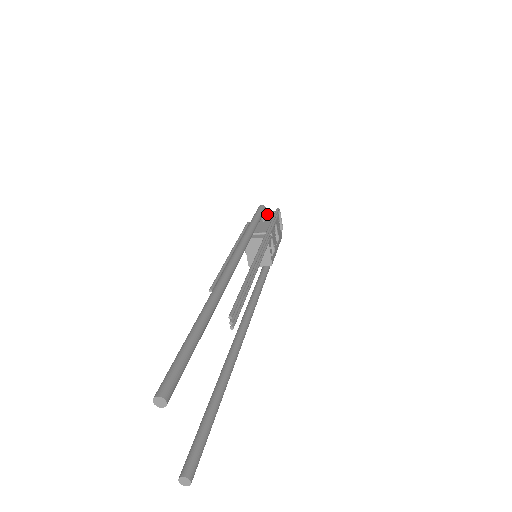
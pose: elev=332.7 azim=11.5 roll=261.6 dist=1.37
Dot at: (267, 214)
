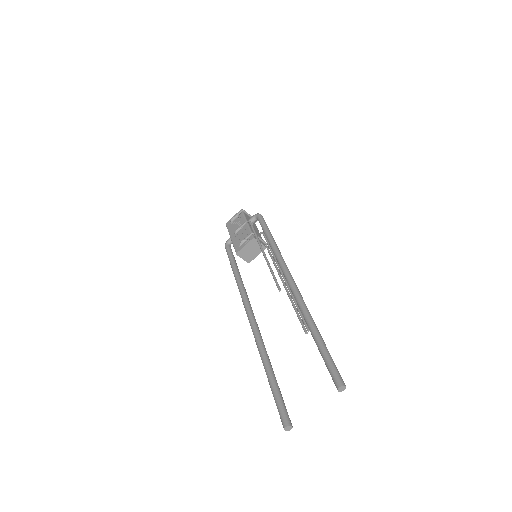
Dot at: (256, 220)
